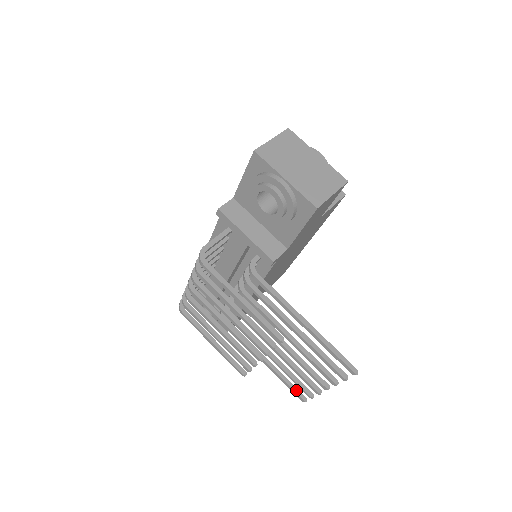
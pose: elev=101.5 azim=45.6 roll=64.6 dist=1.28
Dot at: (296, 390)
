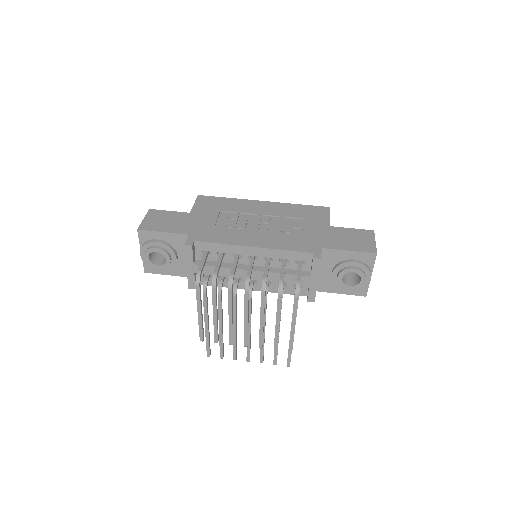
Dot at: (210, 349)
